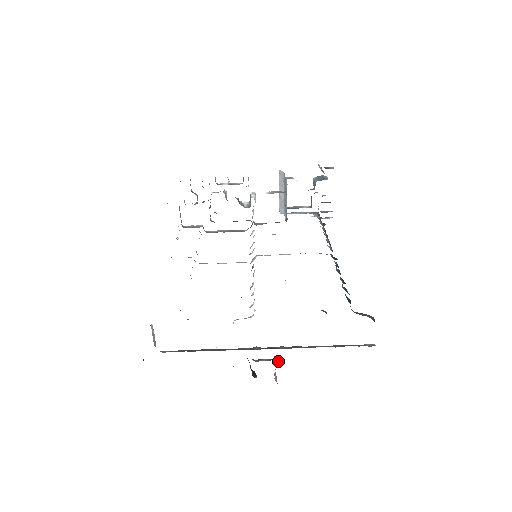
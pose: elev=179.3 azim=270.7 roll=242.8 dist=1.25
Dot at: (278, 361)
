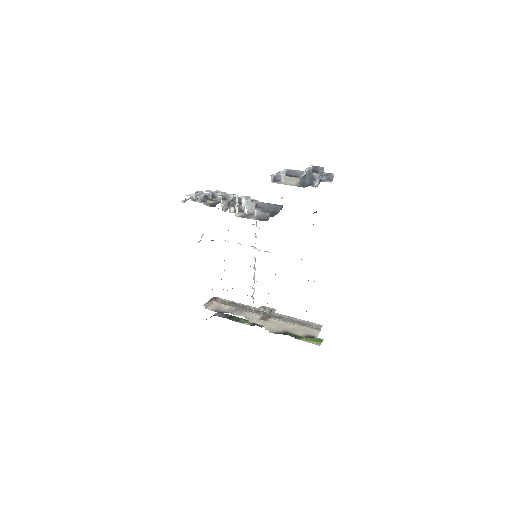
Dot at: (274, 312)
